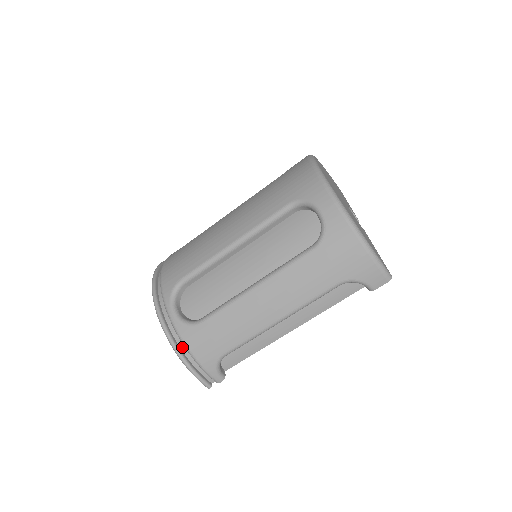
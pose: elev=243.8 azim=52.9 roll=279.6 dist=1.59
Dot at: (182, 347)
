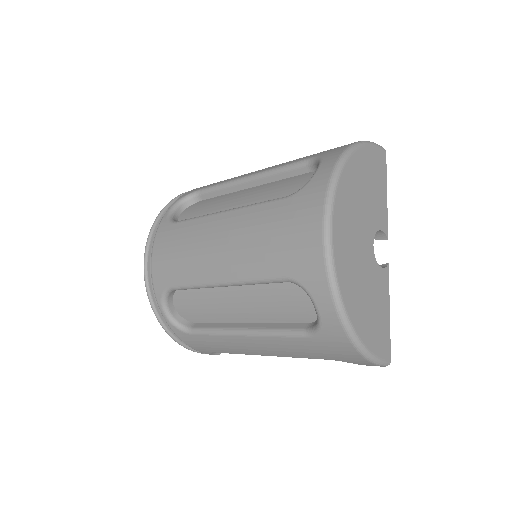
Dot at: occluded
